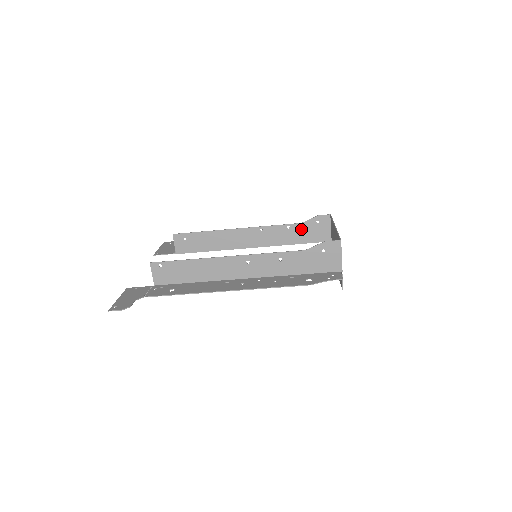
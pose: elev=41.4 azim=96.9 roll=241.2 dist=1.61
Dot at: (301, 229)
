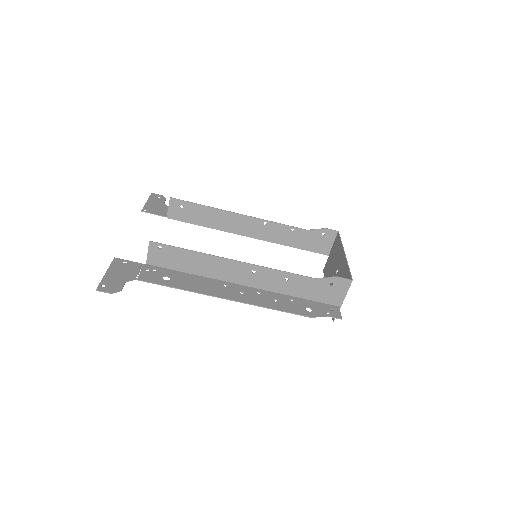
Dot at: (304, 235)
